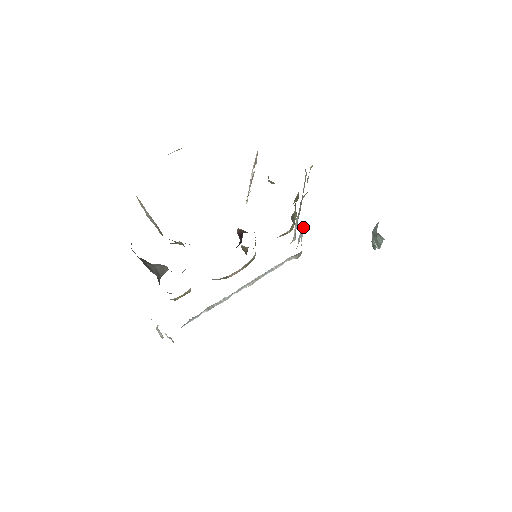
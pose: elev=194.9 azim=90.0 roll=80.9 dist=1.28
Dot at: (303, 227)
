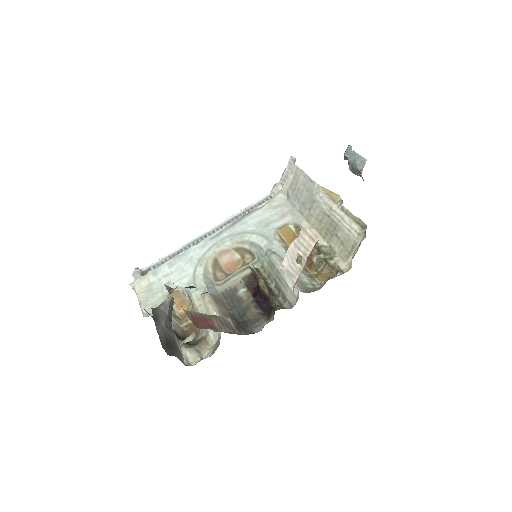
Dot at: (293, 159)
